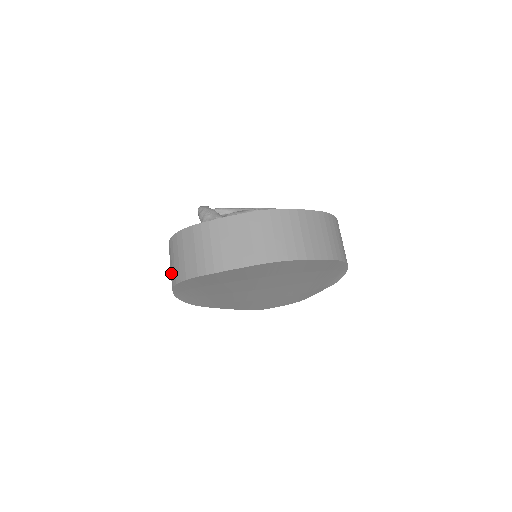
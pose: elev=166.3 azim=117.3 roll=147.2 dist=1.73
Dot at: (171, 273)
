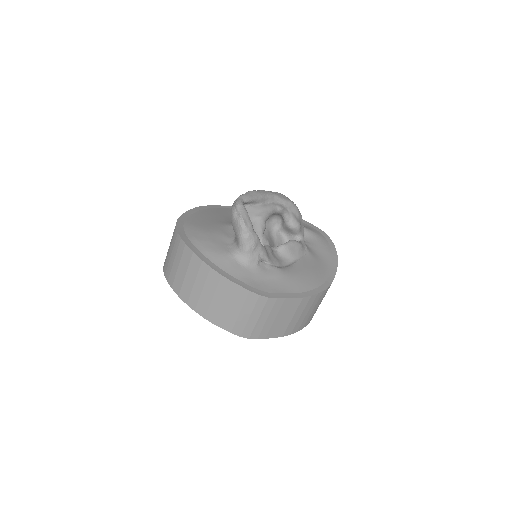
Dot at: (186, 286)
